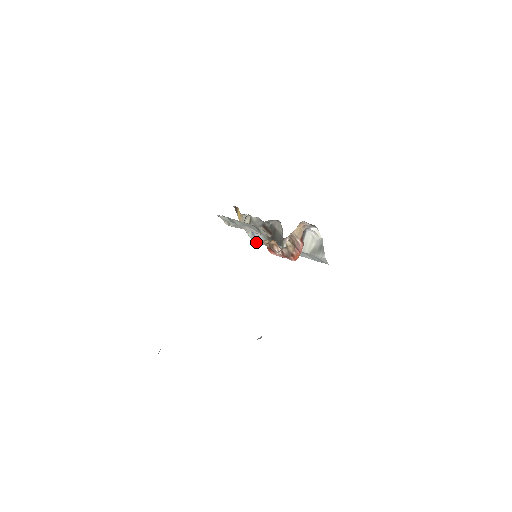
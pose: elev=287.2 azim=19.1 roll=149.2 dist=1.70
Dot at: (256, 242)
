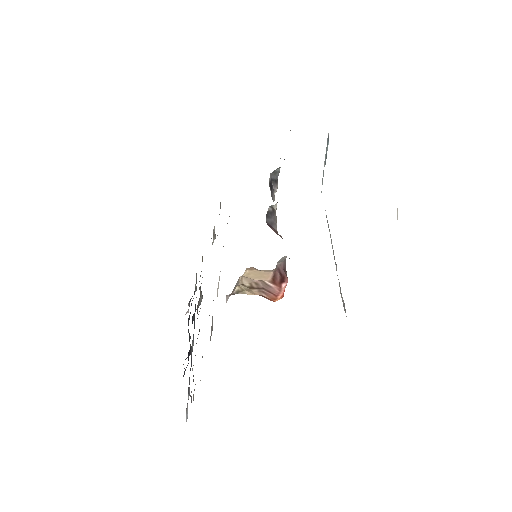
Dot at: occluded
